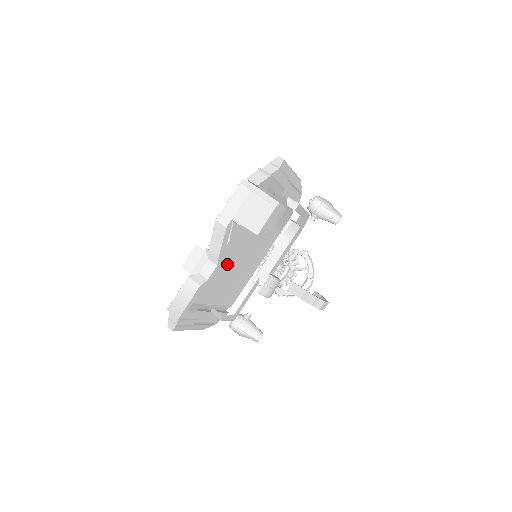
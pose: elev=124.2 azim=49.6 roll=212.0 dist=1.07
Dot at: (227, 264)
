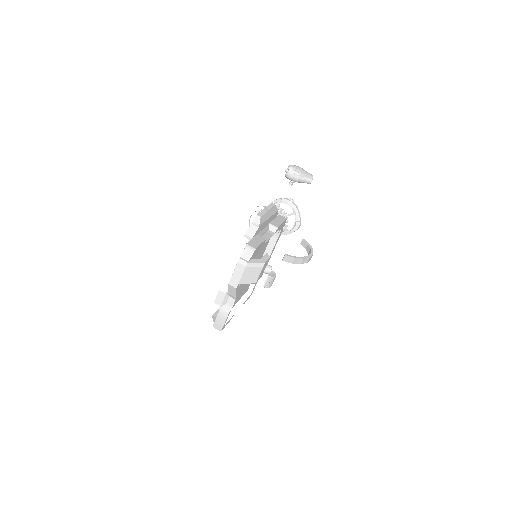
Dot at: occluded
